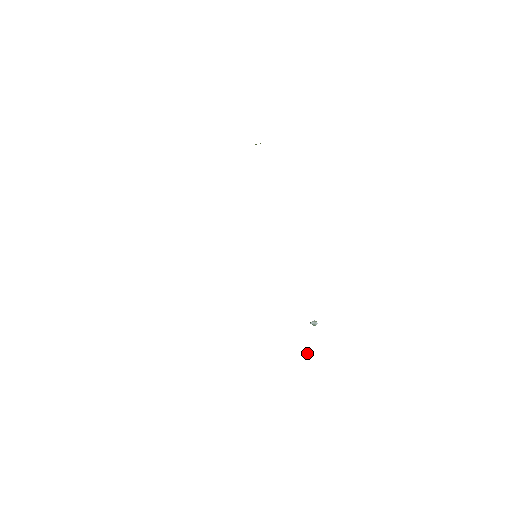
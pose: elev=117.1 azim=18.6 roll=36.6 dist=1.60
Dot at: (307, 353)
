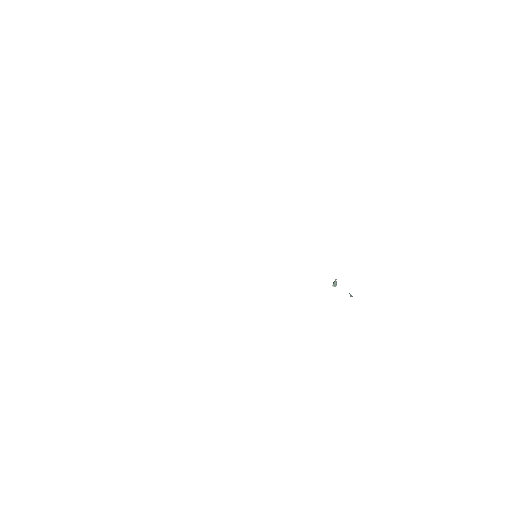
Dot at: occluded
